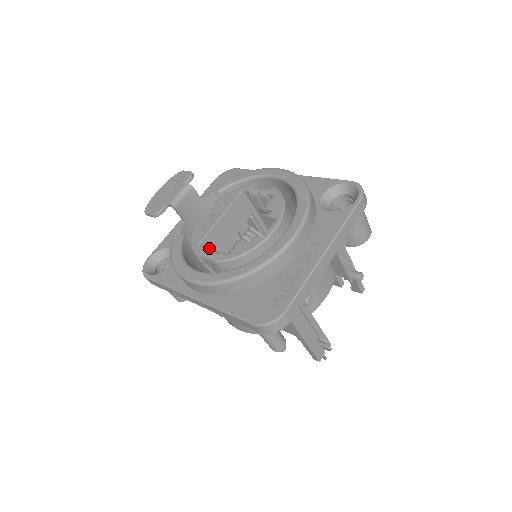
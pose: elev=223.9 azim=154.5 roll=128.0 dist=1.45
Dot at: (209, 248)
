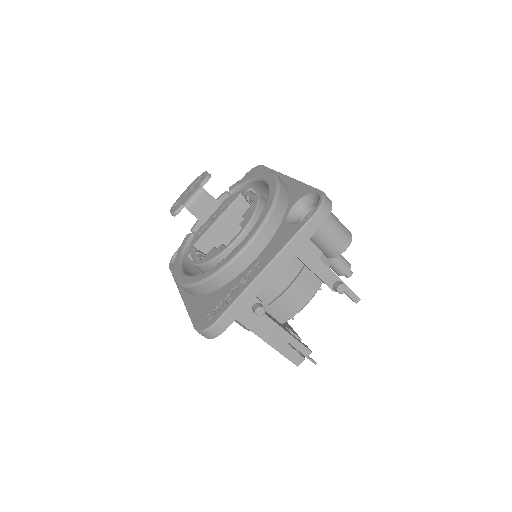
Dot at: (206, 248)
